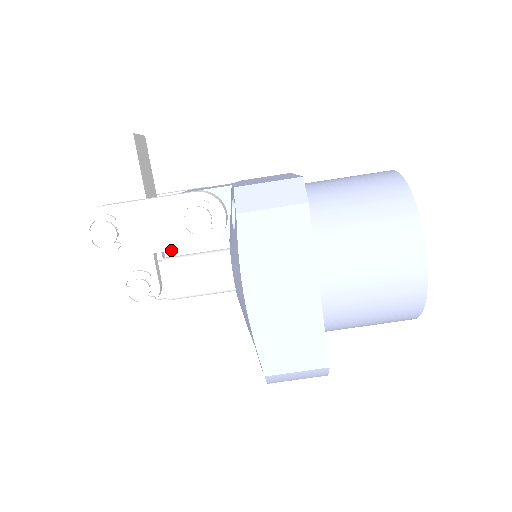
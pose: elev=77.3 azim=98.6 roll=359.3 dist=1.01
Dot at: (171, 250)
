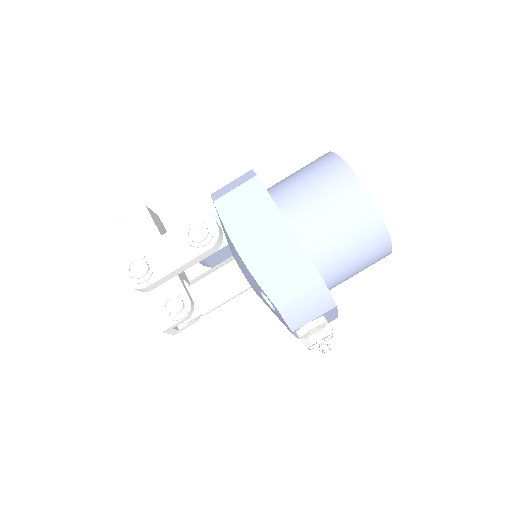
Dot at: (187, 262)
